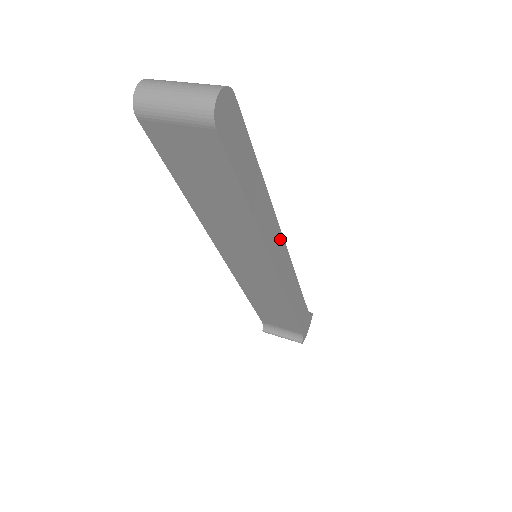
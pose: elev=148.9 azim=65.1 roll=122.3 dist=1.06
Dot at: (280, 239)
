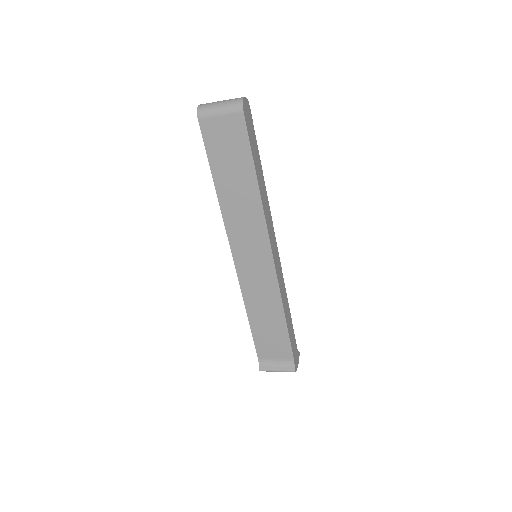
Dot at: (273, 233)
